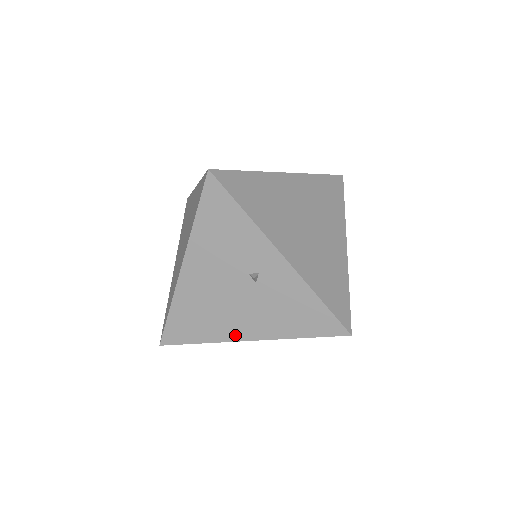
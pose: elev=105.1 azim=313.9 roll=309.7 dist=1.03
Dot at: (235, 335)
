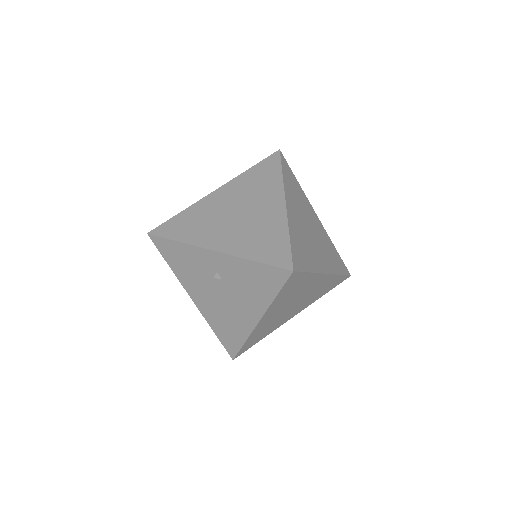
Dot at: (250, 324)
